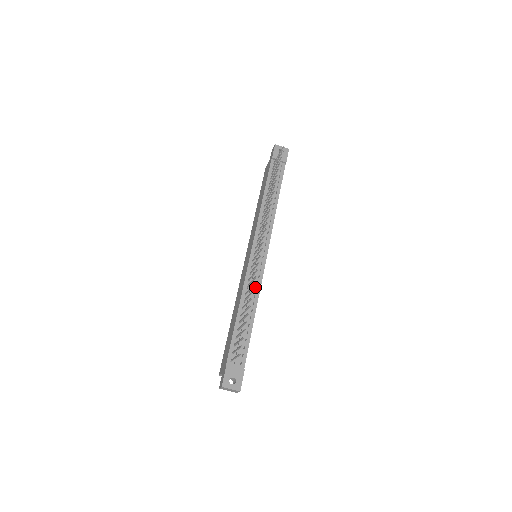
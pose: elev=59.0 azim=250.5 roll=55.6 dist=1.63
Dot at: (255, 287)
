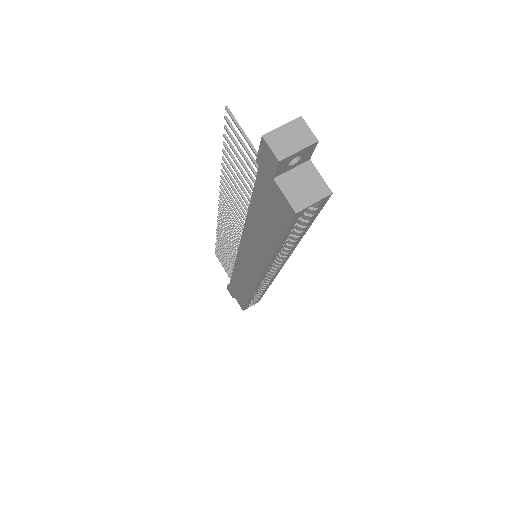
Dot at: occluded
